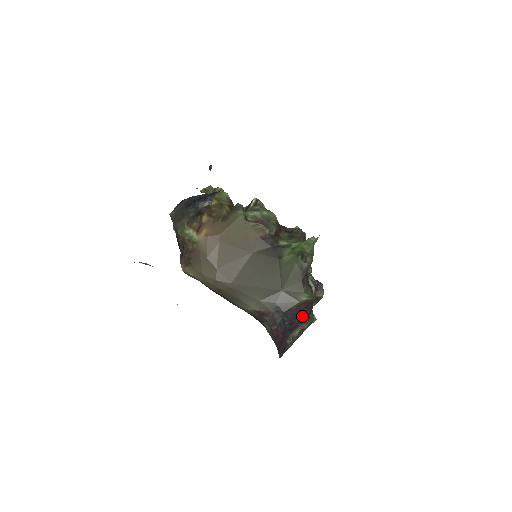
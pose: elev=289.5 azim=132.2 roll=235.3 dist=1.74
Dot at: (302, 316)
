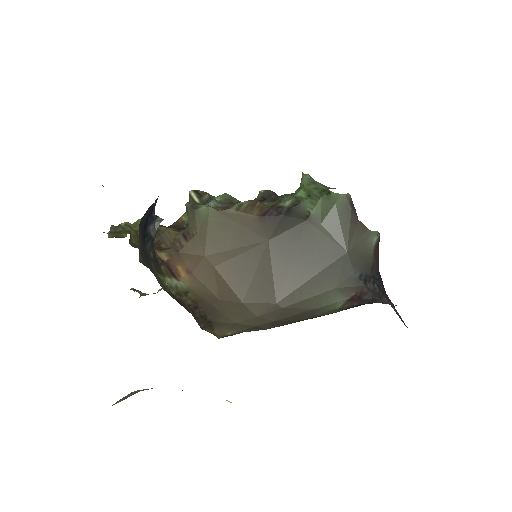
Dot at: occluded
